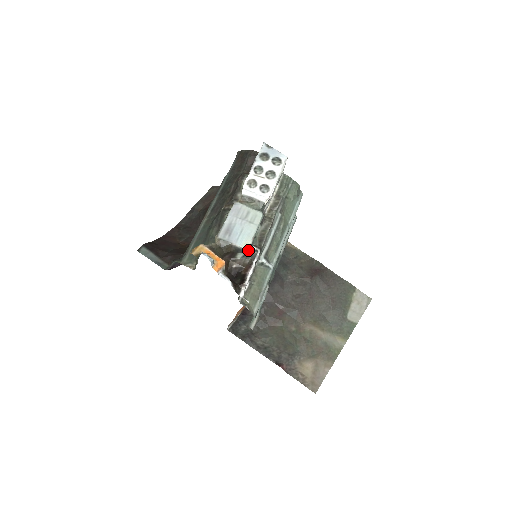
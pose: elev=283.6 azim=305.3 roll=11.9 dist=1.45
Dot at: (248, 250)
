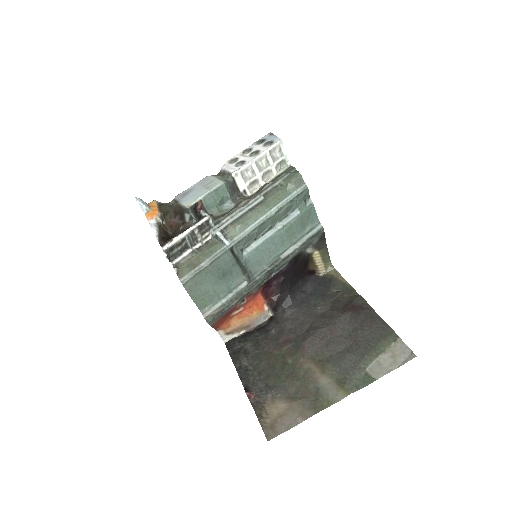
Dot at: (201, 217)
